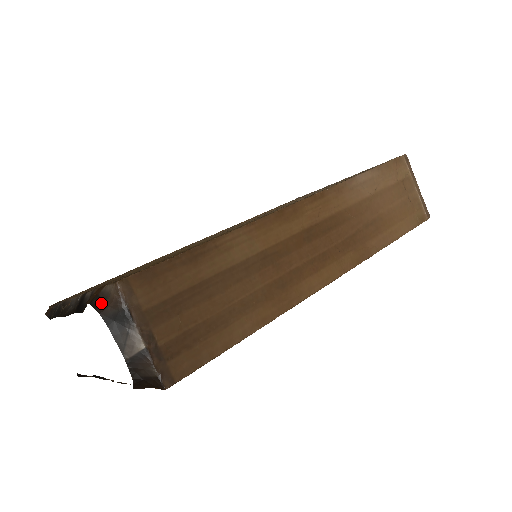
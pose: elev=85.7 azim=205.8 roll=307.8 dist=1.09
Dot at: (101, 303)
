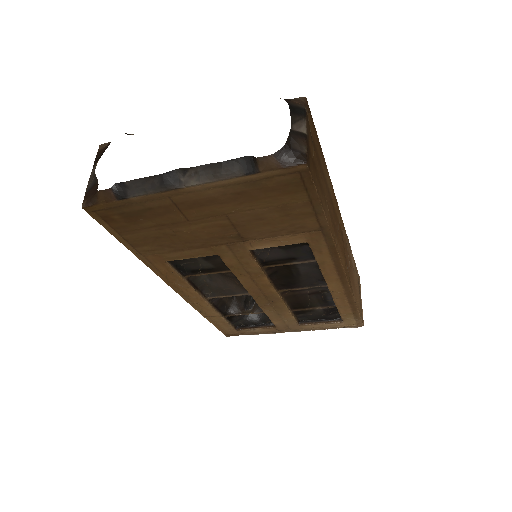
Dot at: (285, 99)
